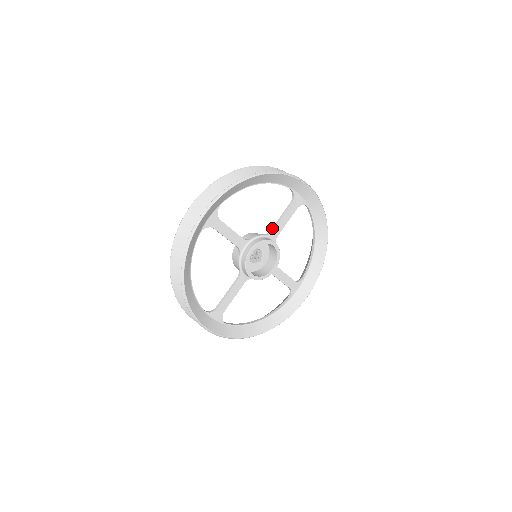
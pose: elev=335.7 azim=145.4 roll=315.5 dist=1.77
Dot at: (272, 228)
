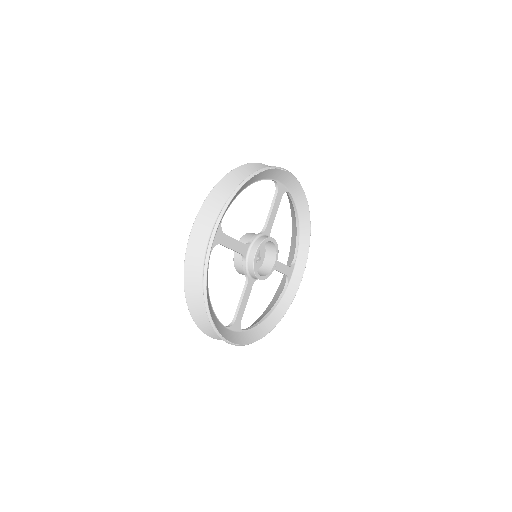
Dot at: (265, 224)
